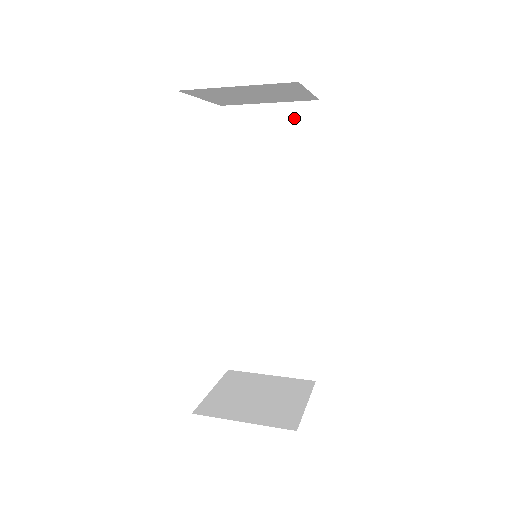
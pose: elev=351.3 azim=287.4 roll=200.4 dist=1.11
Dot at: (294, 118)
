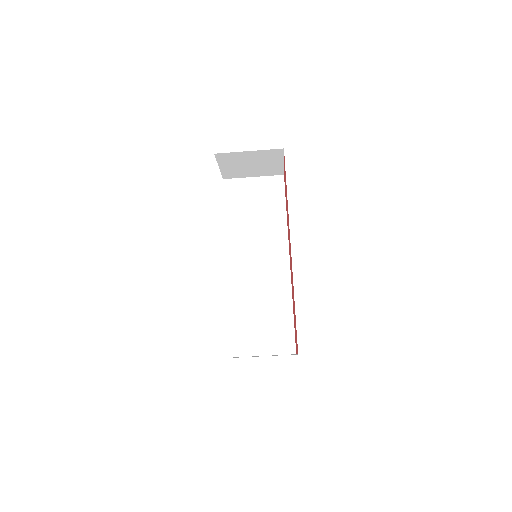
Dot at: (269, 185)
